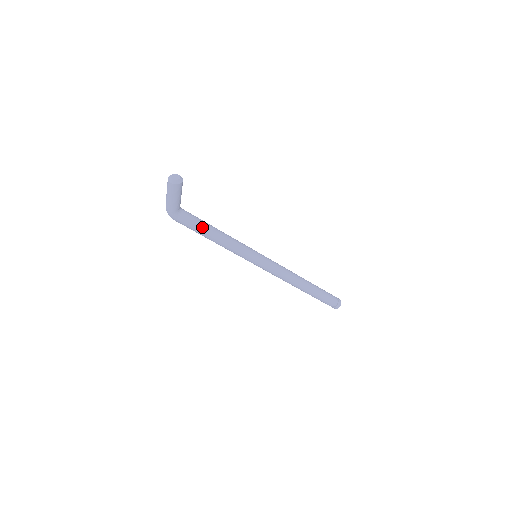
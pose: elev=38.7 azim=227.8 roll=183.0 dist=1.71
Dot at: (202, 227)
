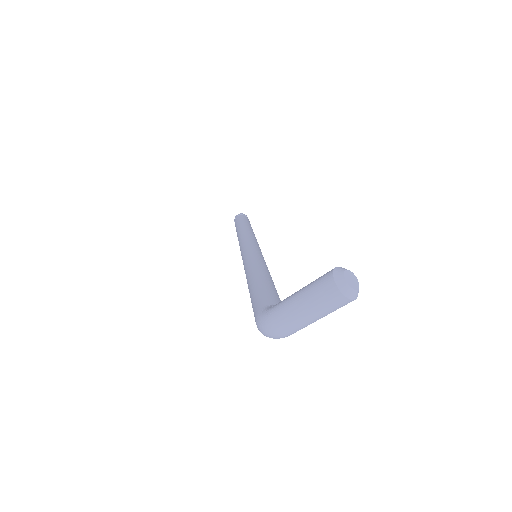
Dot at: occluded
